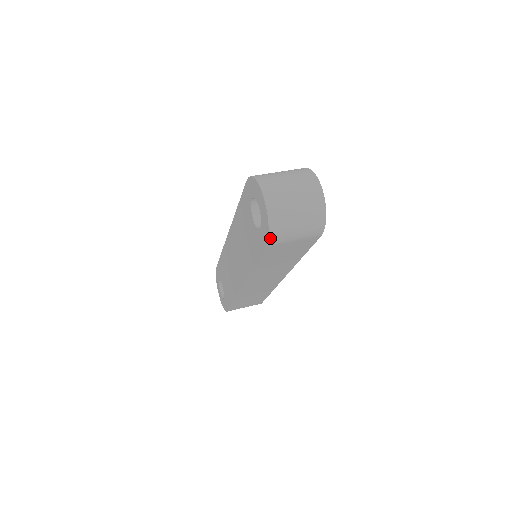
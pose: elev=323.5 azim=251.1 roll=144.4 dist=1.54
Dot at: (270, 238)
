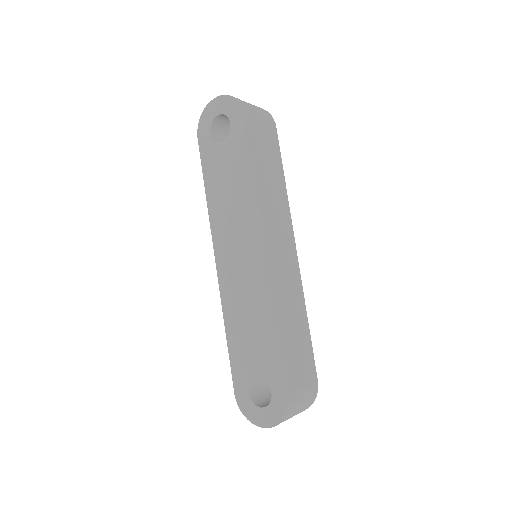
Dot at: (241, 105)
